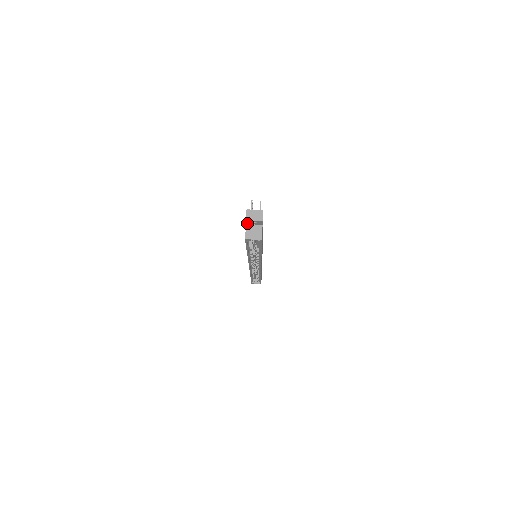
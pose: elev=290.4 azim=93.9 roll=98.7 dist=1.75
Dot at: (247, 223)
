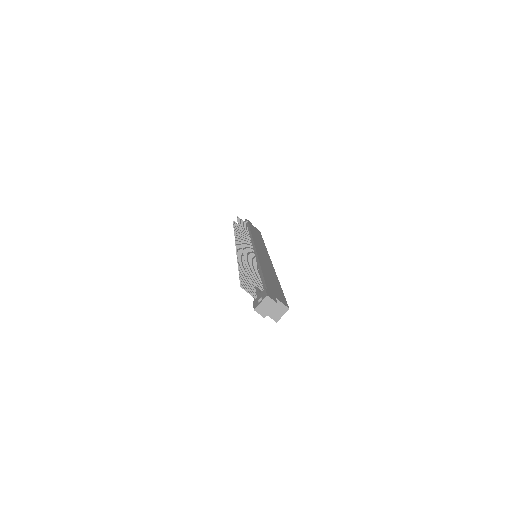
Dot at: occluded
